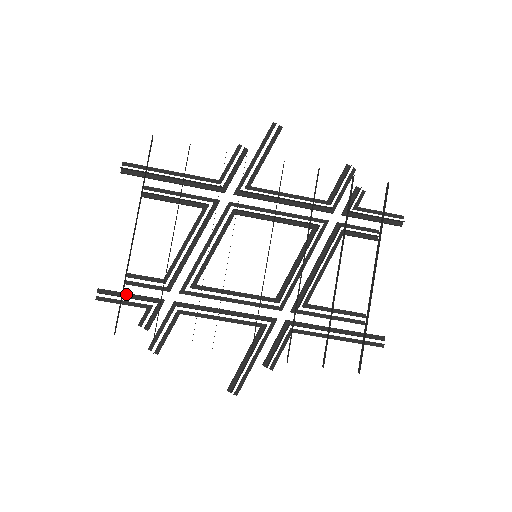
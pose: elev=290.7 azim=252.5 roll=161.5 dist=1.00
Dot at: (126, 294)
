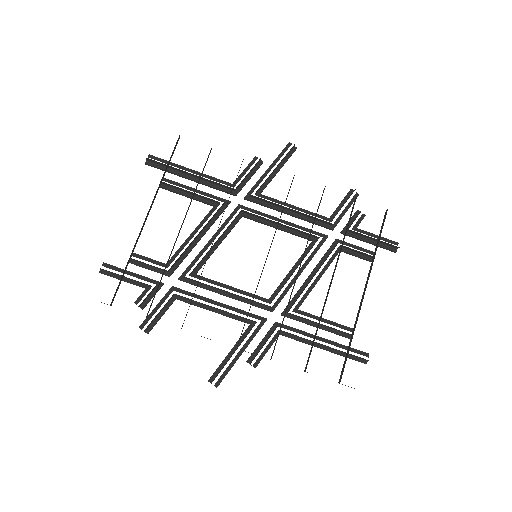
Dot at: (129, 272)
